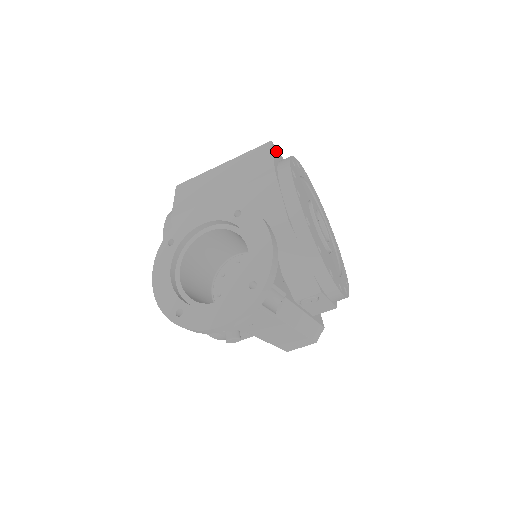
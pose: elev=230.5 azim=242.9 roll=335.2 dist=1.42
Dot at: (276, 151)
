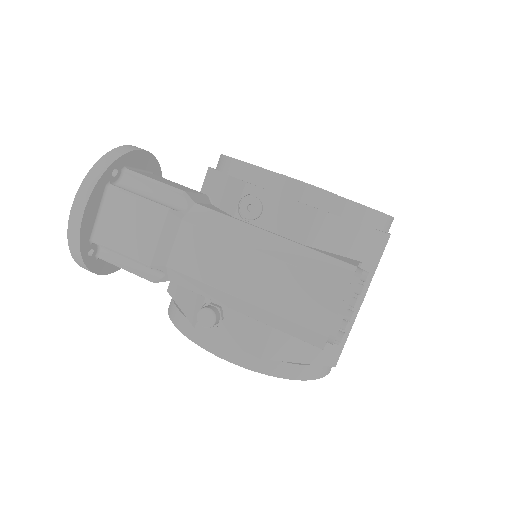
Dot at: occluded
